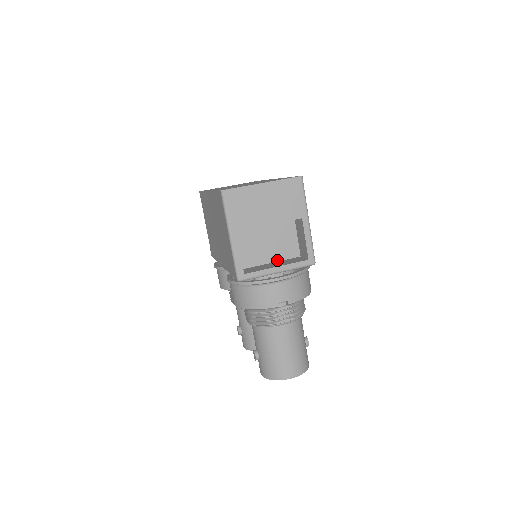
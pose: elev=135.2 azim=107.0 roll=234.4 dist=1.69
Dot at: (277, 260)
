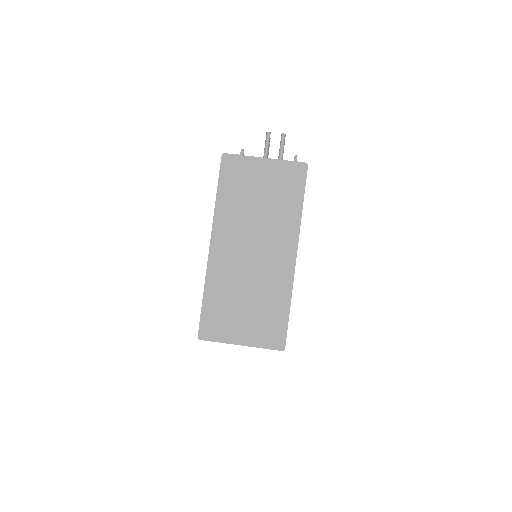
Dot at: occluded
